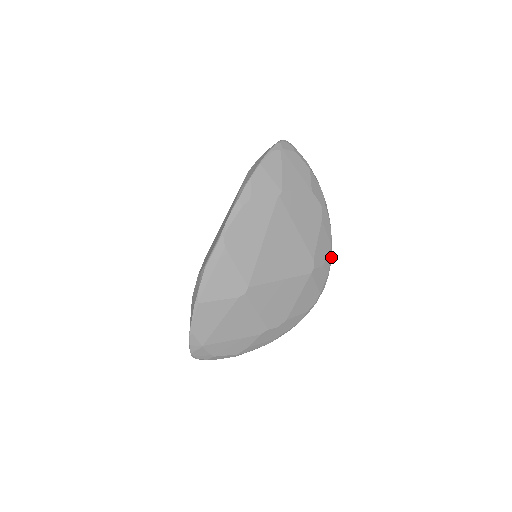
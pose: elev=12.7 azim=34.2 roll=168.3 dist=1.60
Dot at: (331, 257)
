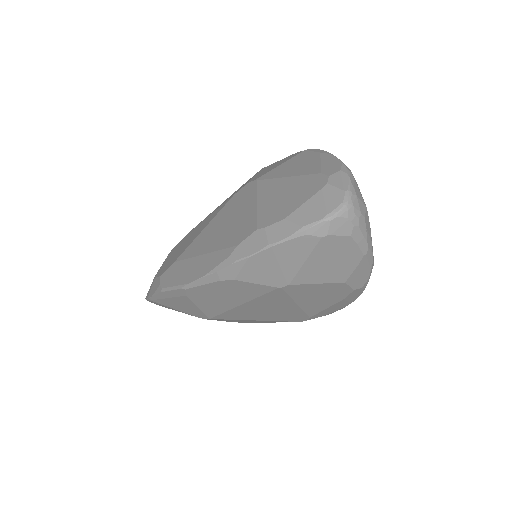
Dot at: occluded
